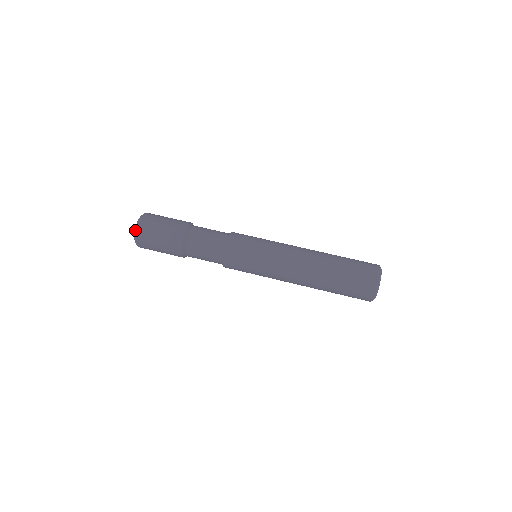
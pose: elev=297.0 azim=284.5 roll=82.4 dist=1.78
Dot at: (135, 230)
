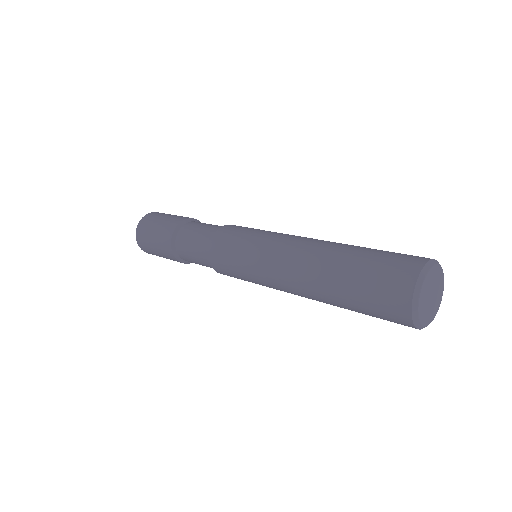
Dot at: (136, 234)
